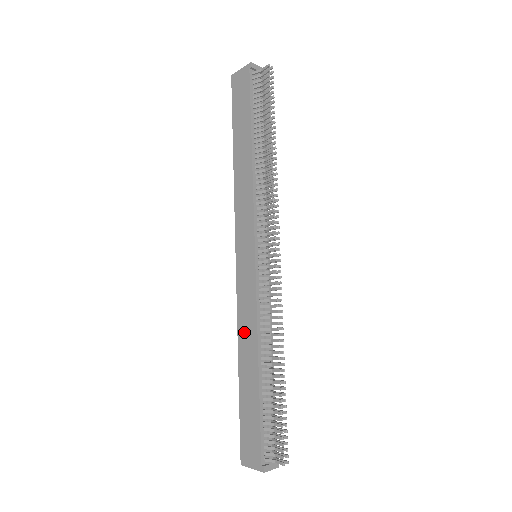
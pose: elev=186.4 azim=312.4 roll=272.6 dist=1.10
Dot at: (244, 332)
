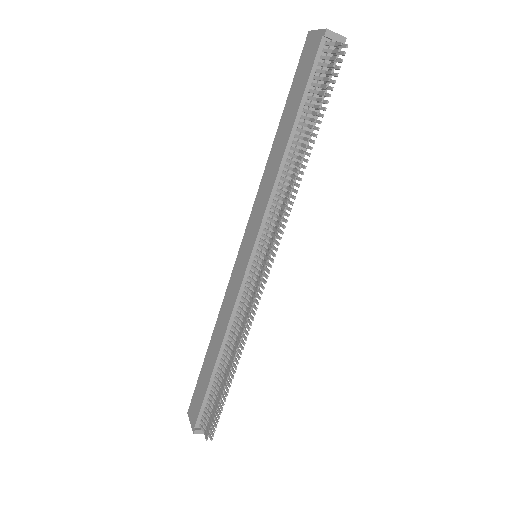
Dot at: (221, 319)
